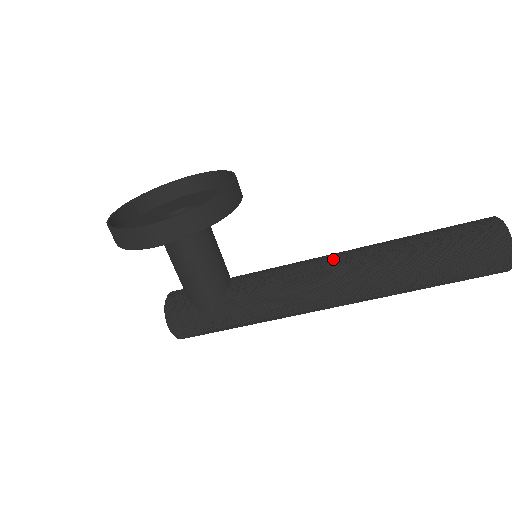
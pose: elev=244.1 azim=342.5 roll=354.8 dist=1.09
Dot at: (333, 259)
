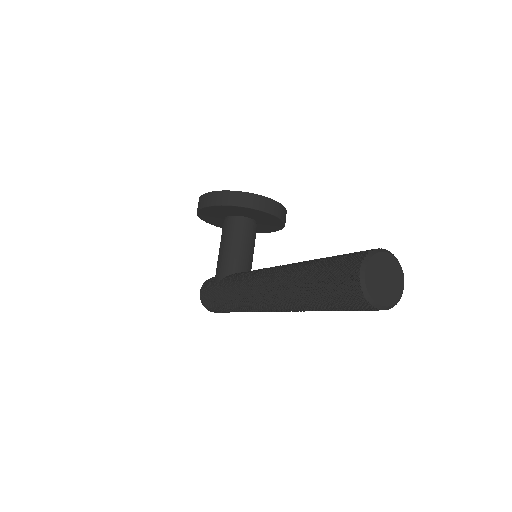
Dot at: occluded
